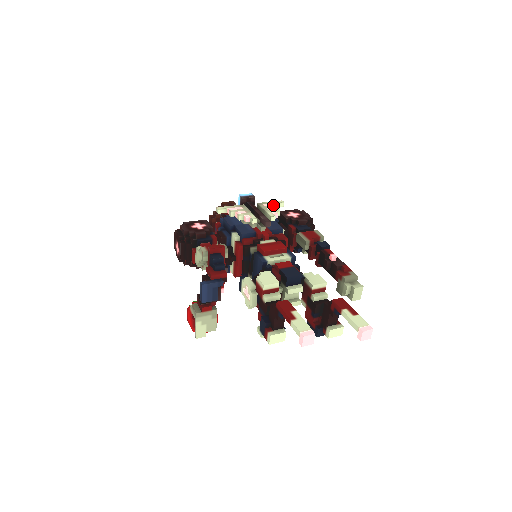
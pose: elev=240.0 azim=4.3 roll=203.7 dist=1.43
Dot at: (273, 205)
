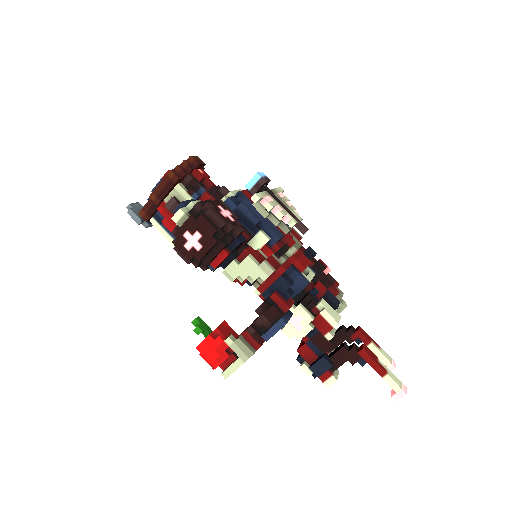
Dot at: (284, 196)
